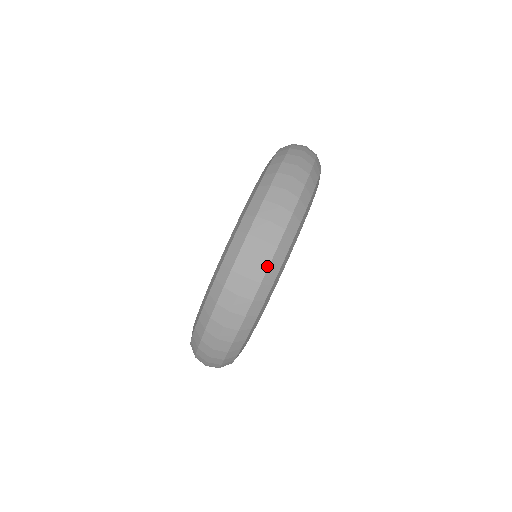
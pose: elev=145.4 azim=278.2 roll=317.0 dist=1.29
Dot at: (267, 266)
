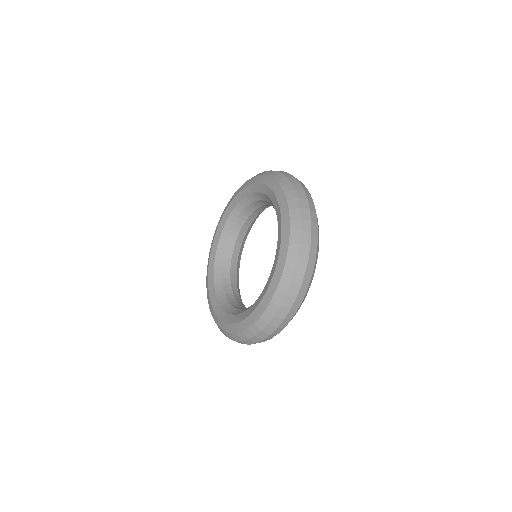
Dot at: occluded
